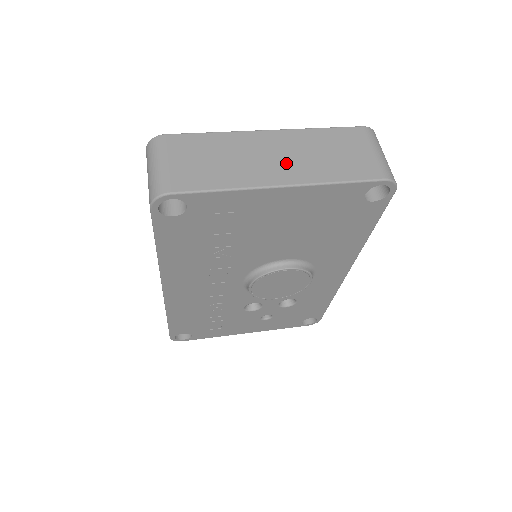
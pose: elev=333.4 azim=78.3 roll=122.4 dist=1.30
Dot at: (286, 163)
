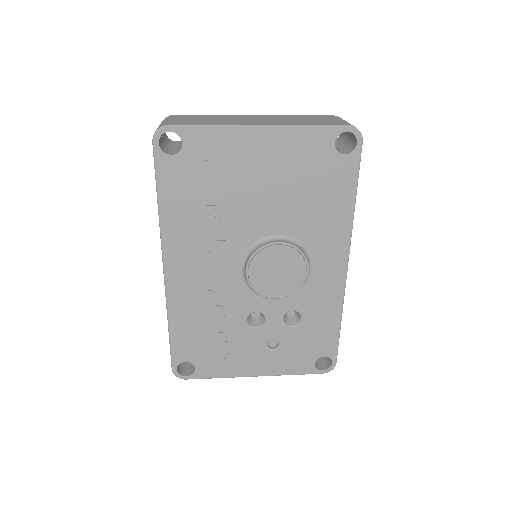
Dot at: (265, 121)
